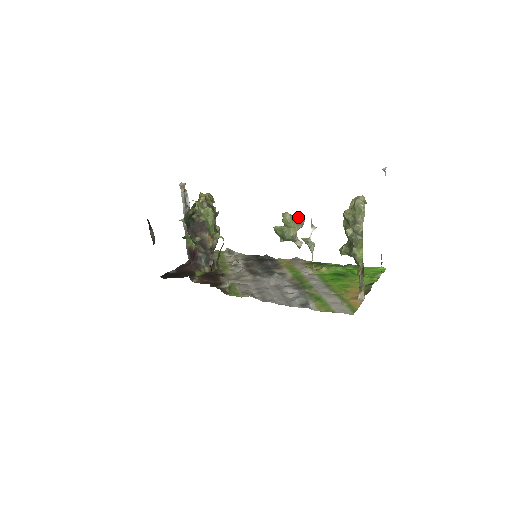
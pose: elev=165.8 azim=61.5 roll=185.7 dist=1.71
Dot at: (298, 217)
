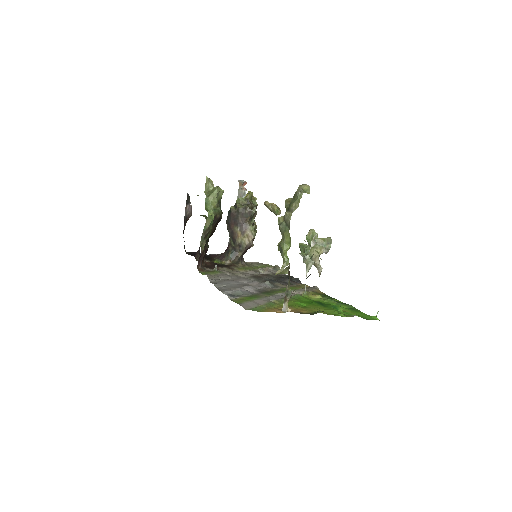
Dot at: (325, 239)
